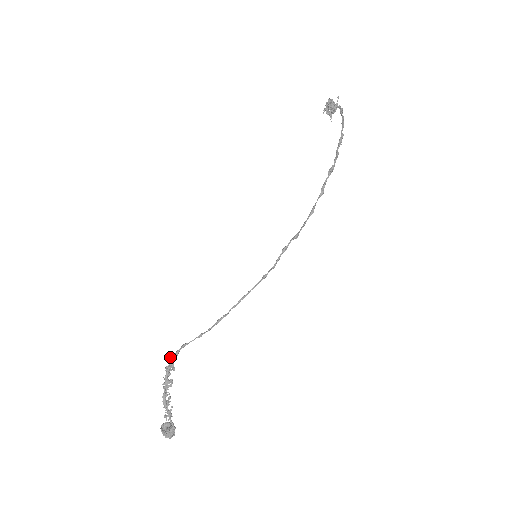
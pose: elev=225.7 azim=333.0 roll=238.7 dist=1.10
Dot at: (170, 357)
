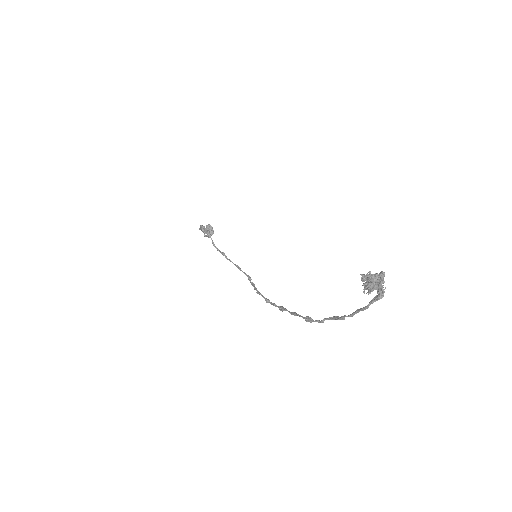
Dot at: (201, 227)
